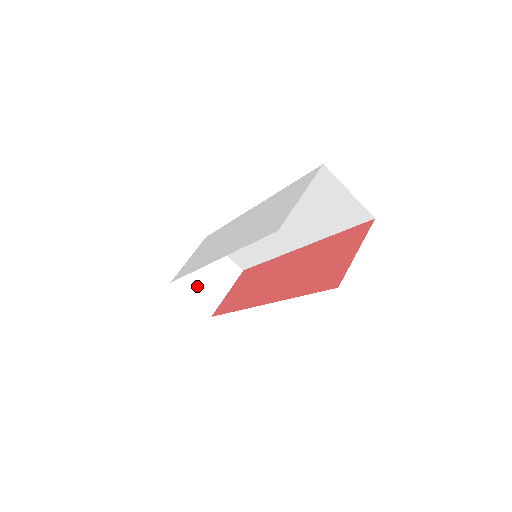
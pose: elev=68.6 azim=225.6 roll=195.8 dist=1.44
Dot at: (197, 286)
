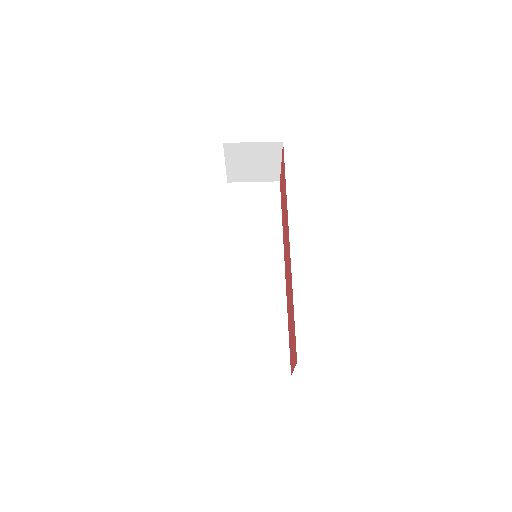
Dot at: occluded
